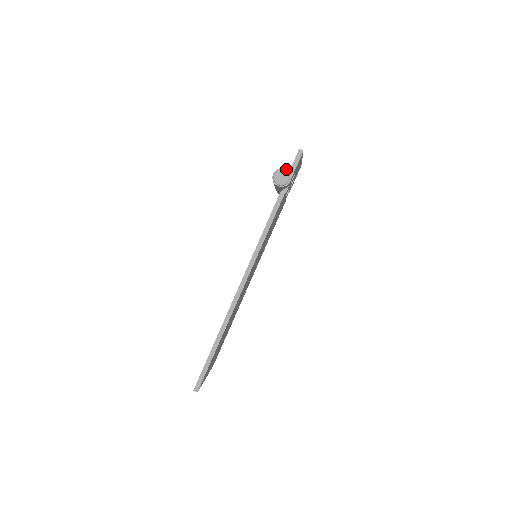
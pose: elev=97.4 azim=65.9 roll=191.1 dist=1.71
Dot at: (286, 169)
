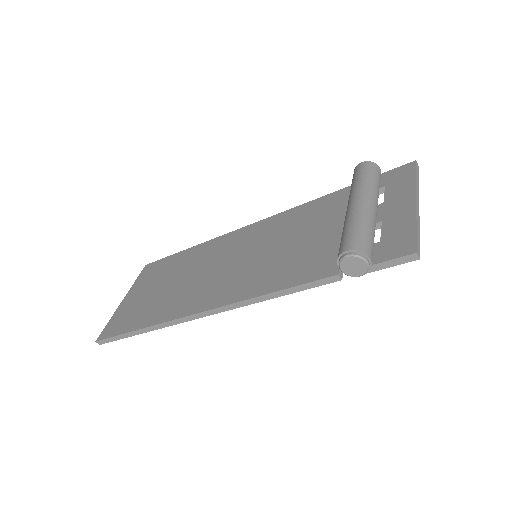
Dot at: (371, 259)
